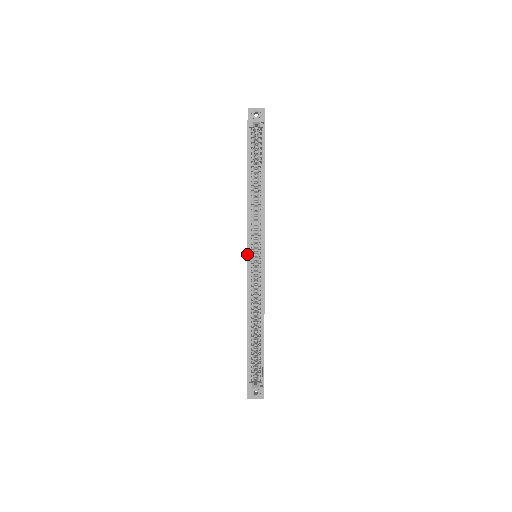
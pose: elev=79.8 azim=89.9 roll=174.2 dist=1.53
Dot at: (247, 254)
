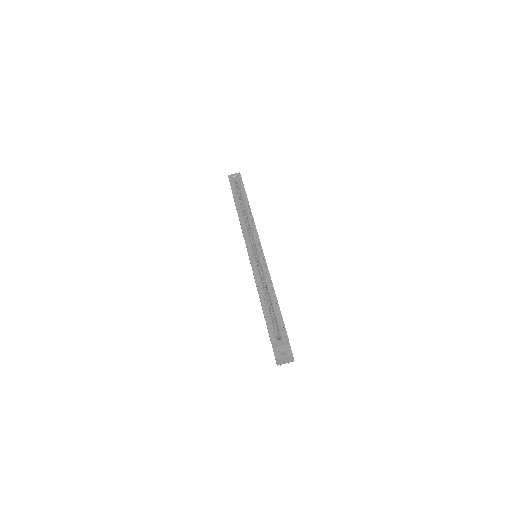
Dot at: (245, 243)
